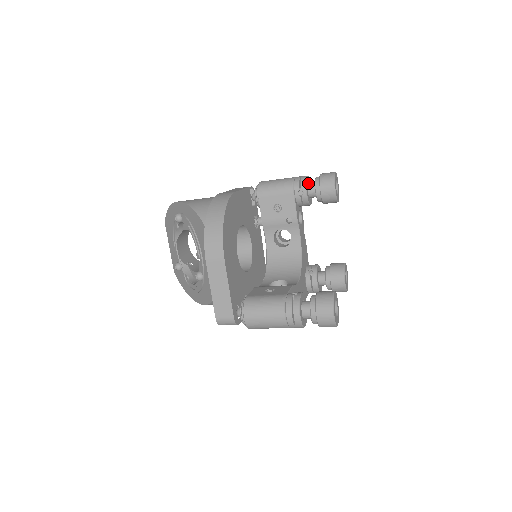
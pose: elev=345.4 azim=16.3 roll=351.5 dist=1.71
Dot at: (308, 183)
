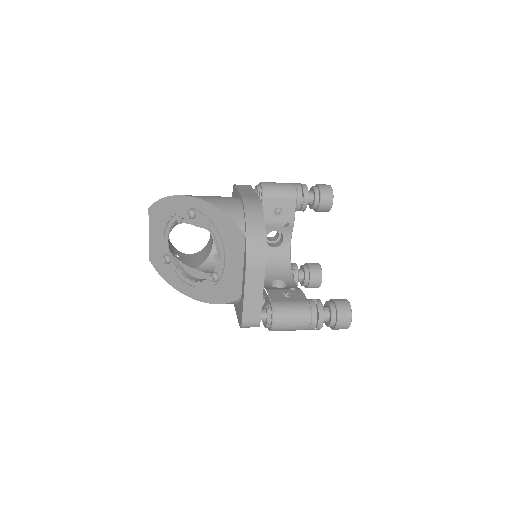
Dot at: occluded
